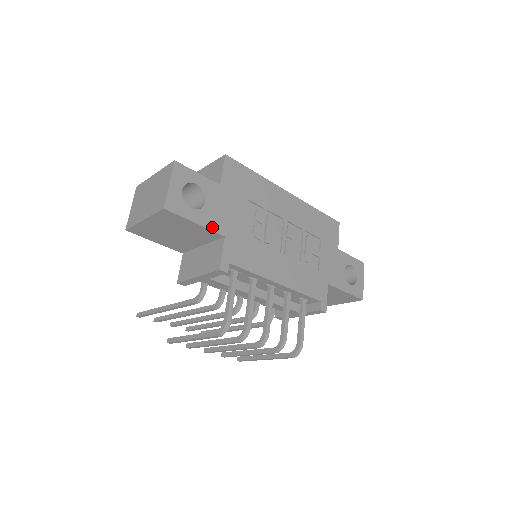
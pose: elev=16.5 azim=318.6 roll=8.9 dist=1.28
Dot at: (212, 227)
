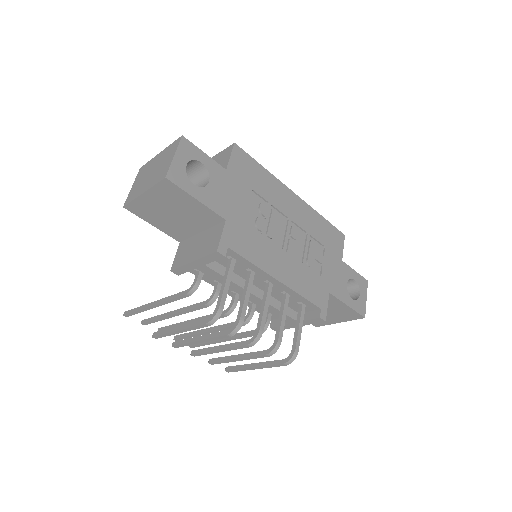
Dot at: (213, 208)
